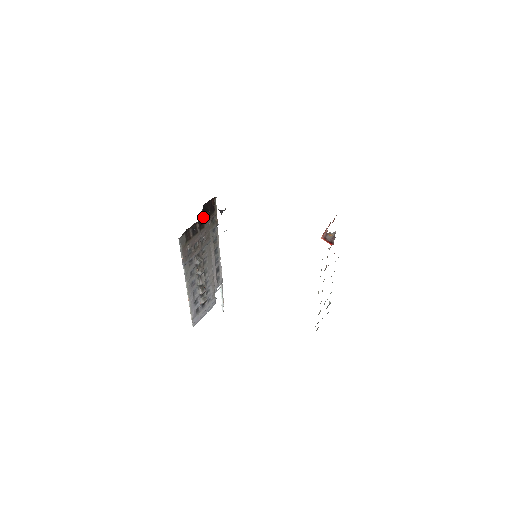
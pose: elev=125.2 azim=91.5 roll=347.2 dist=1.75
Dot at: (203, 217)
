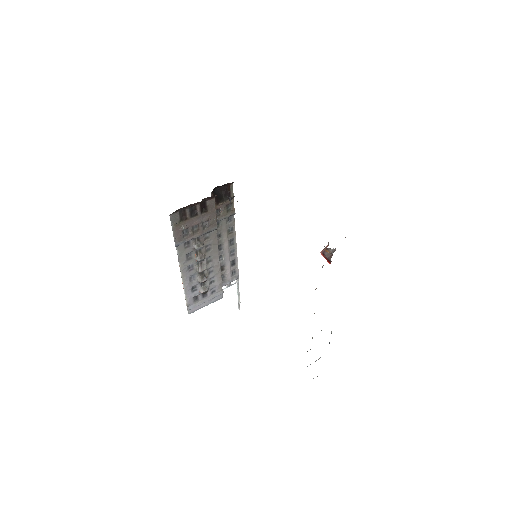
Dot at: (206, 200)
